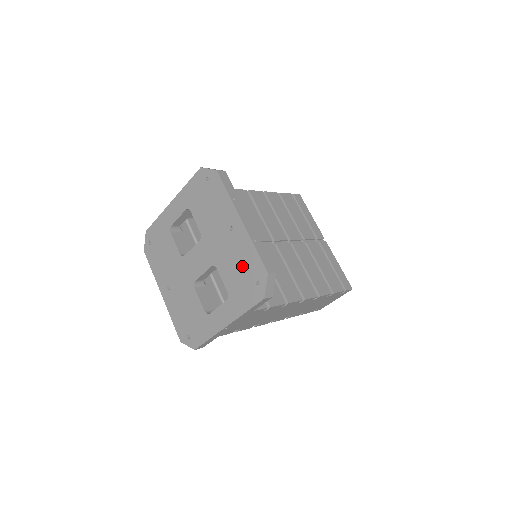
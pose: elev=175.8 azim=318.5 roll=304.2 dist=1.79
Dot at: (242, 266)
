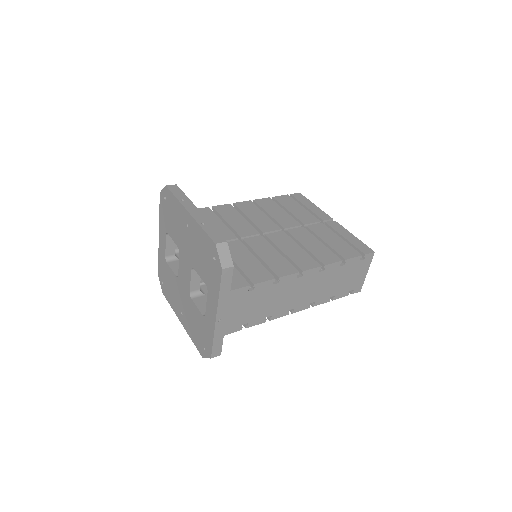
Dot at: (203, 252)
